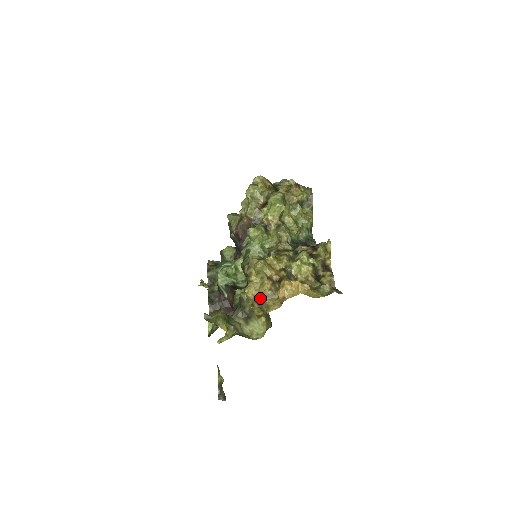
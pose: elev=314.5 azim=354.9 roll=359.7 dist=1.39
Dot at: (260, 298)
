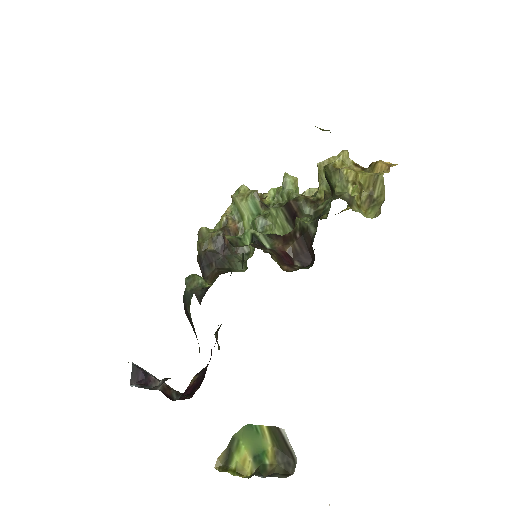
Dot at: (361, 174)
